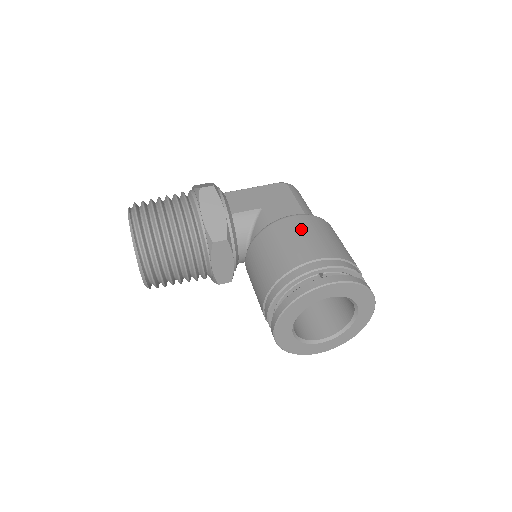
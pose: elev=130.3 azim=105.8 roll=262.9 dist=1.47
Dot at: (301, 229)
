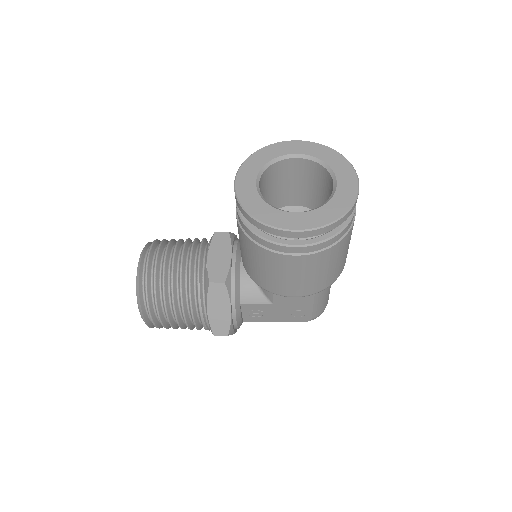
Dot at: occluded
